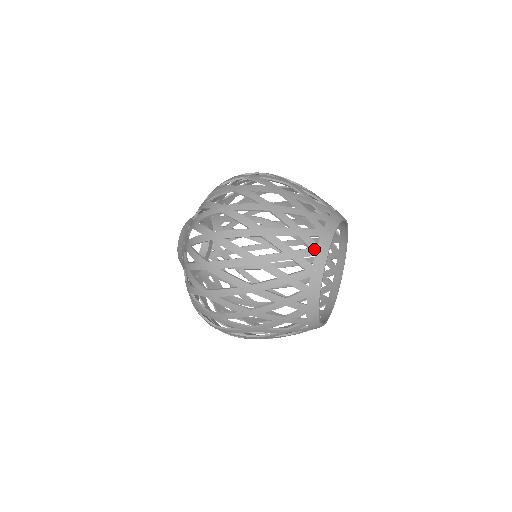
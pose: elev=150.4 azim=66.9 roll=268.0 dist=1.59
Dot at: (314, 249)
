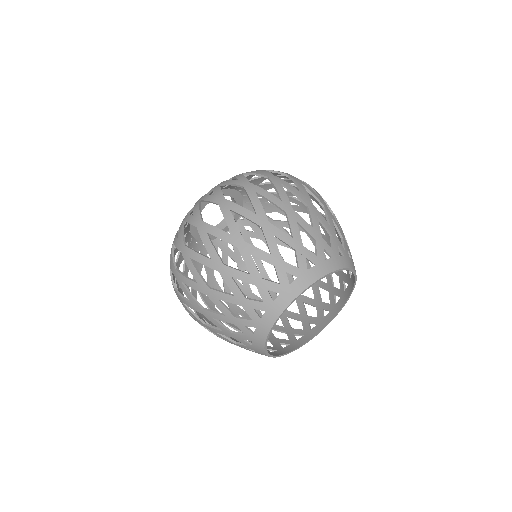
Dot at: (250, 337)
